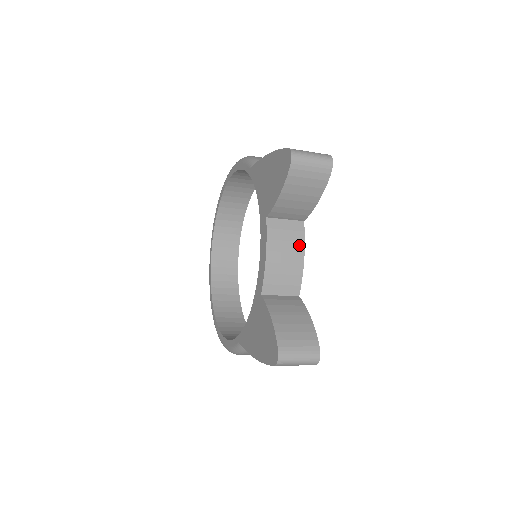
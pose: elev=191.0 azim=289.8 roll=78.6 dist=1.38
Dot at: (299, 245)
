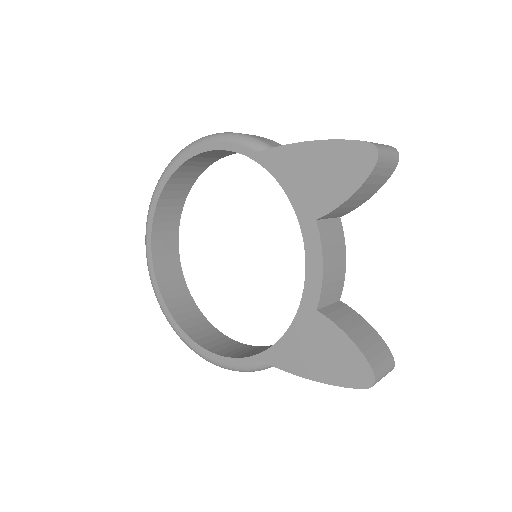
Dot at: (342, 246)
